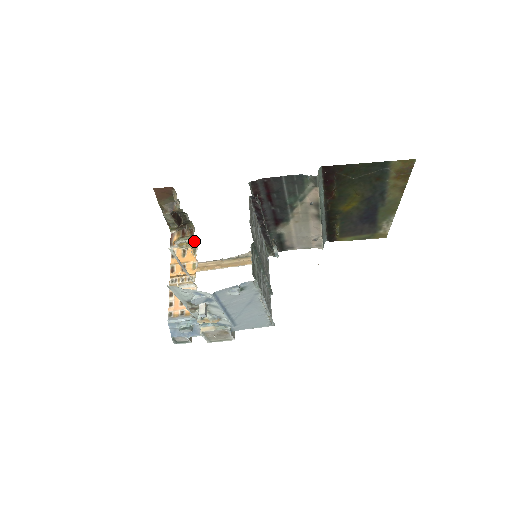
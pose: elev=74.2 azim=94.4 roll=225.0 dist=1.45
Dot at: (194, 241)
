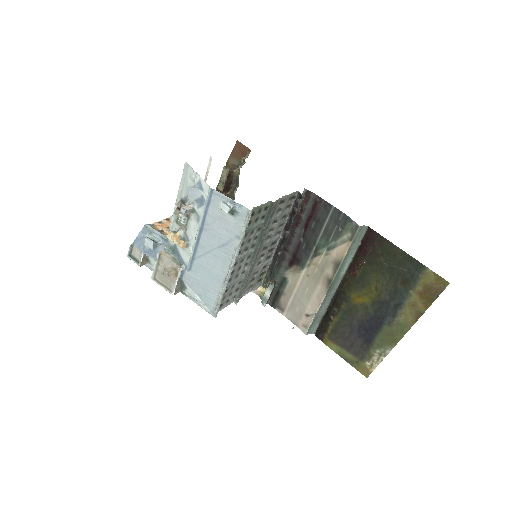
Dot at: occluded
